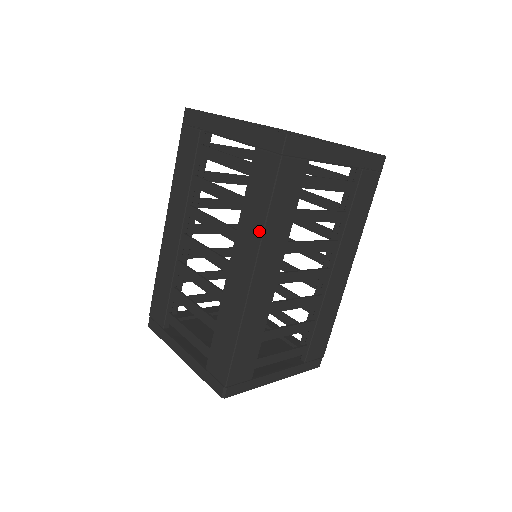
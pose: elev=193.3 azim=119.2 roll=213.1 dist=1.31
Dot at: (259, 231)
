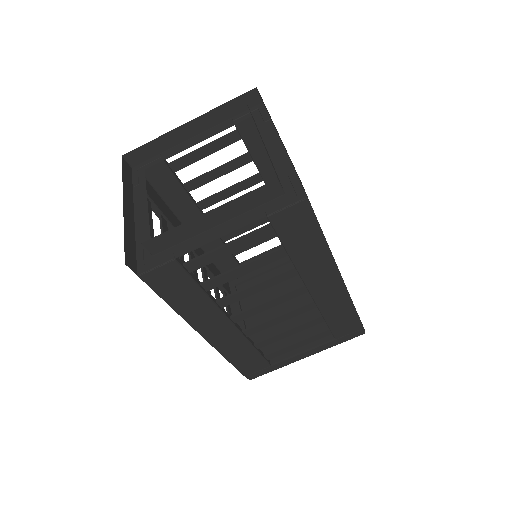
Dot at: occluded
